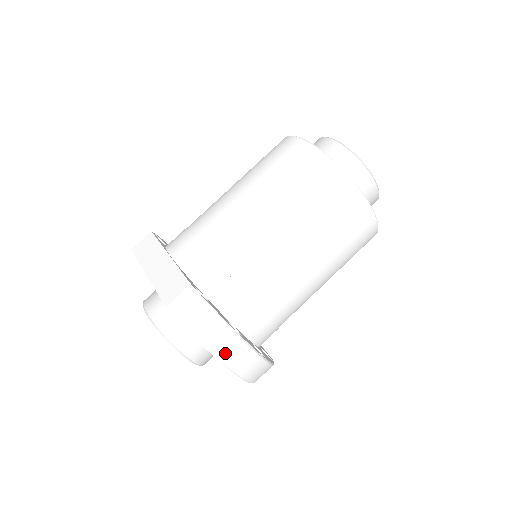
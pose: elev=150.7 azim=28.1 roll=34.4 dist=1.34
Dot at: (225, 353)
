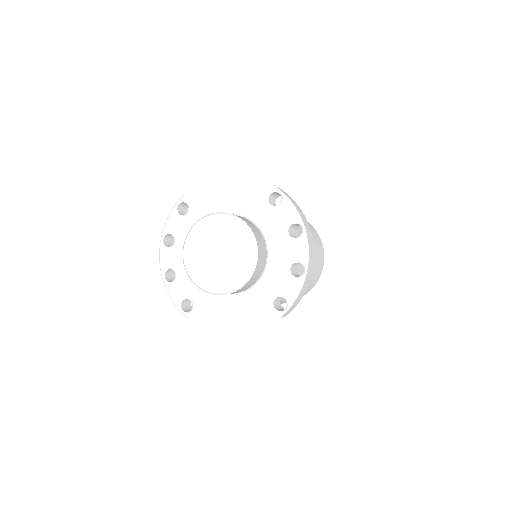
Dot at: (307, 231)
